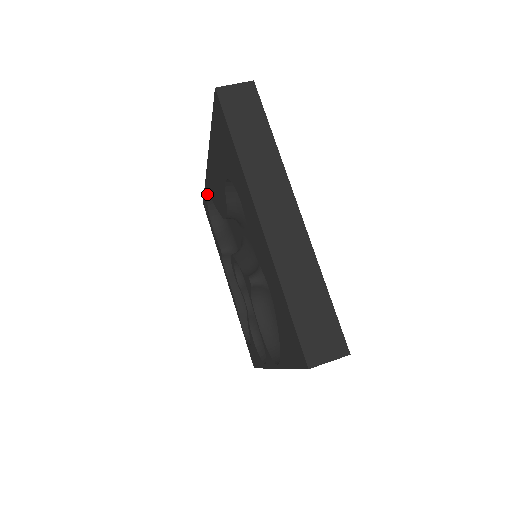
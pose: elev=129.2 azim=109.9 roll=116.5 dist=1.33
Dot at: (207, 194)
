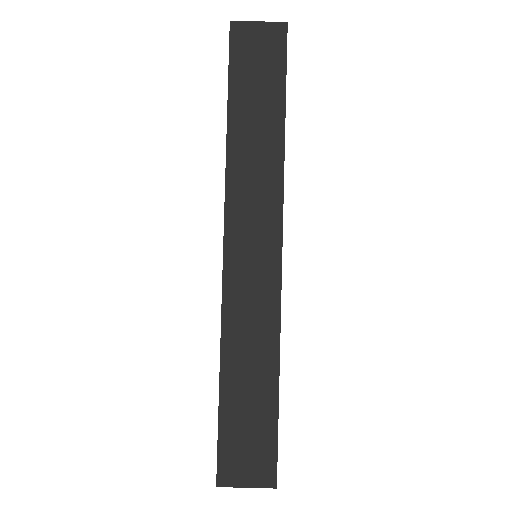
Dot at: occluded
